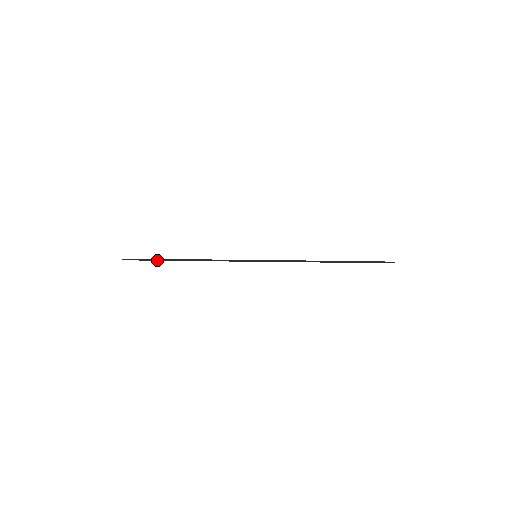
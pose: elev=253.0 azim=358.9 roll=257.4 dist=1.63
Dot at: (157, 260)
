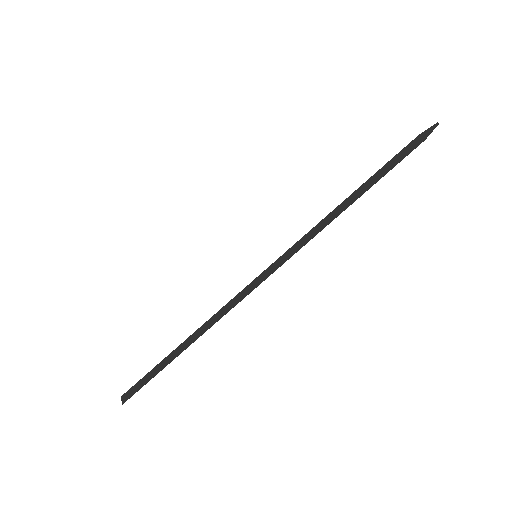
Dot at: (160, 370)
